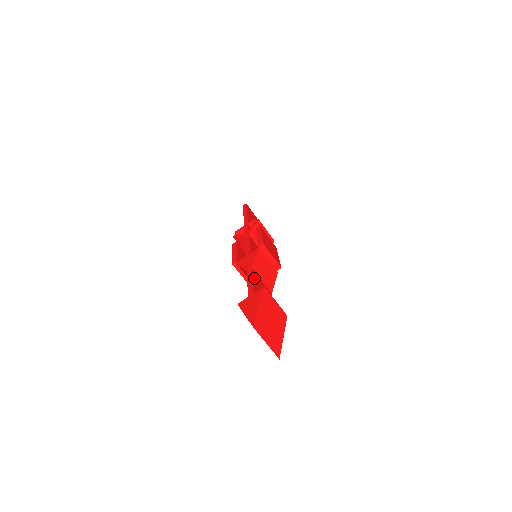
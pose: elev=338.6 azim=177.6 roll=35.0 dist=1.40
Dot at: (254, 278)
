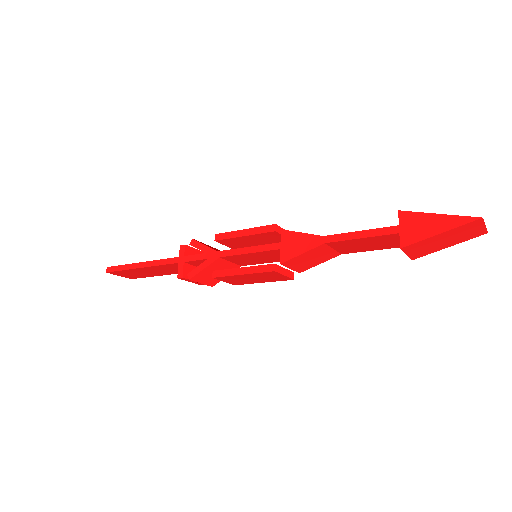
Dot at: (349, 234)
